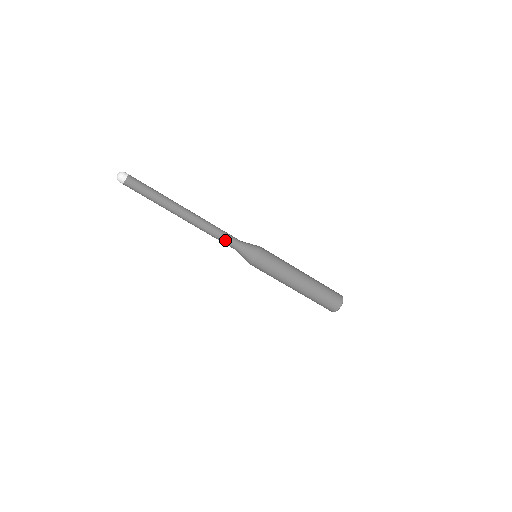
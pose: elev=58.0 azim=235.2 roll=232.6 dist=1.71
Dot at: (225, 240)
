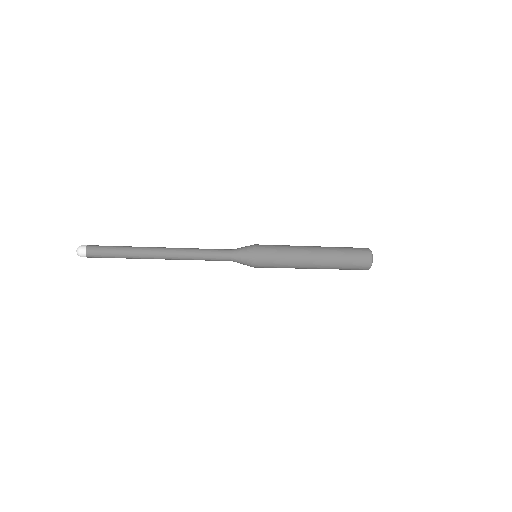
Dot at: (215, 260)
